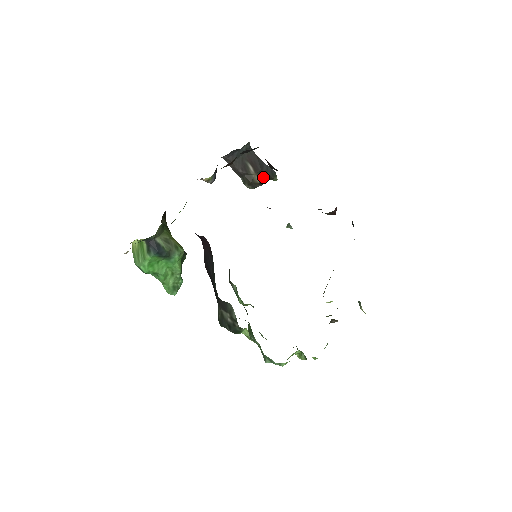
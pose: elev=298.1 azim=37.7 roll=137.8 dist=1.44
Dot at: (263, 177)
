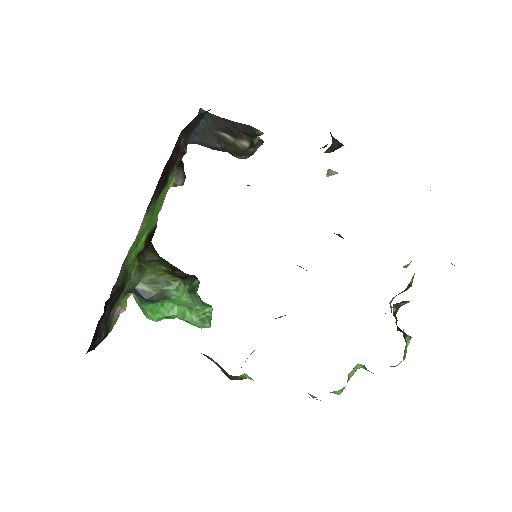
Dot at: (248, 138)
